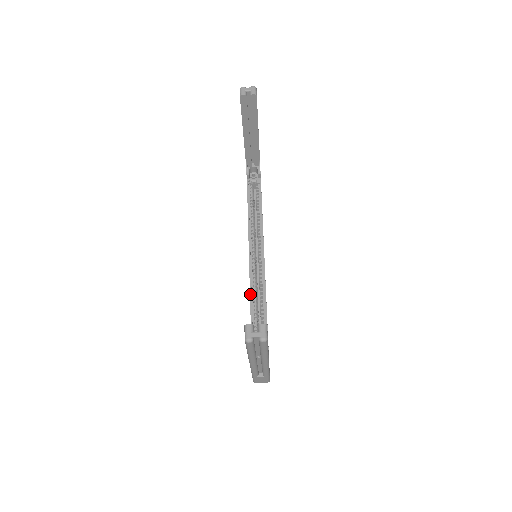
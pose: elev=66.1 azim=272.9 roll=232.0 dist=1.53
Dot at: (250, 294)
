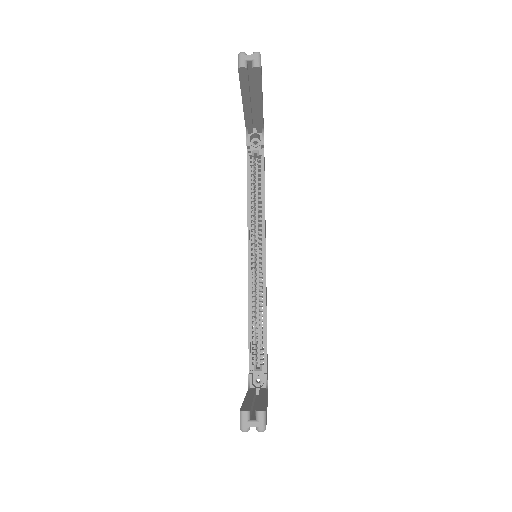
Dot at: (248, 304)
